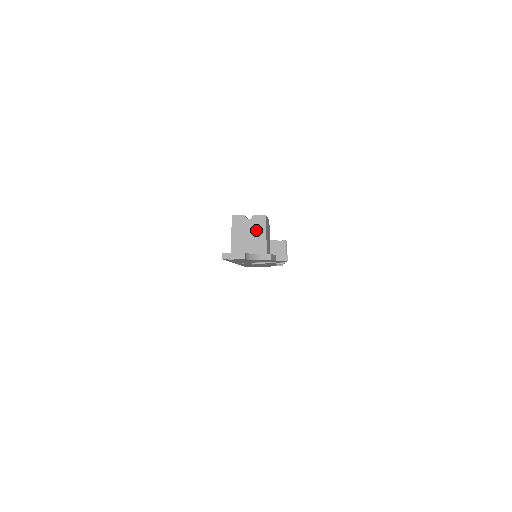
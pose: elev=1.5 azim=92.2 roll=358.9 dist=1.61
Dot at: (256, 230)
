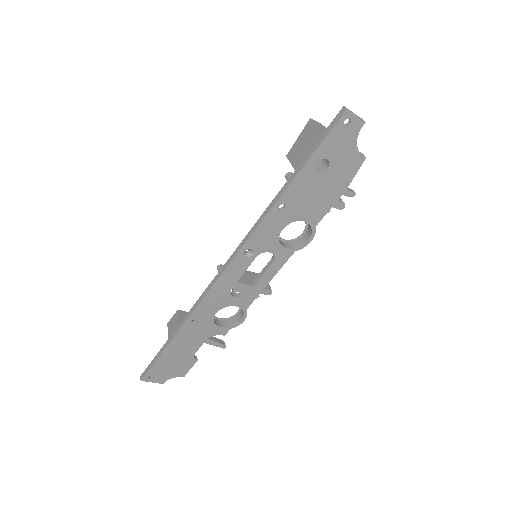
Dot at: occluded
